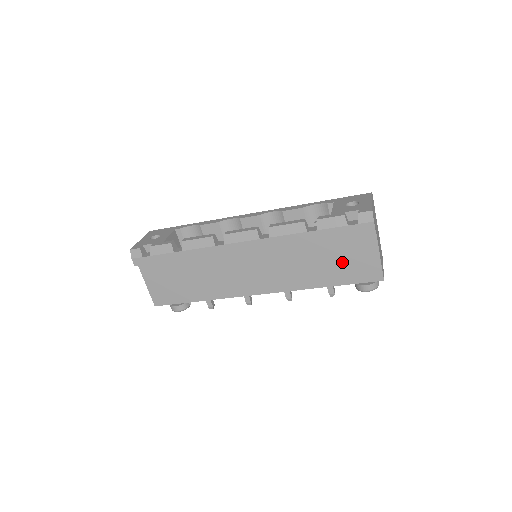
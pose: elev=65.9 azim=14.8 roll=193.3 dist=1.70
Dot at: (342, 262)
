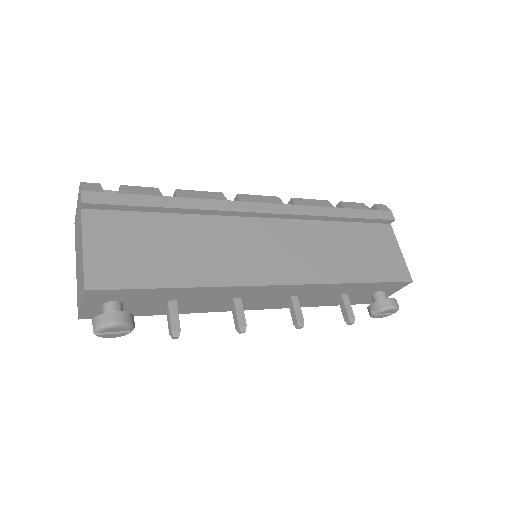
Dot at: (369, 254)
